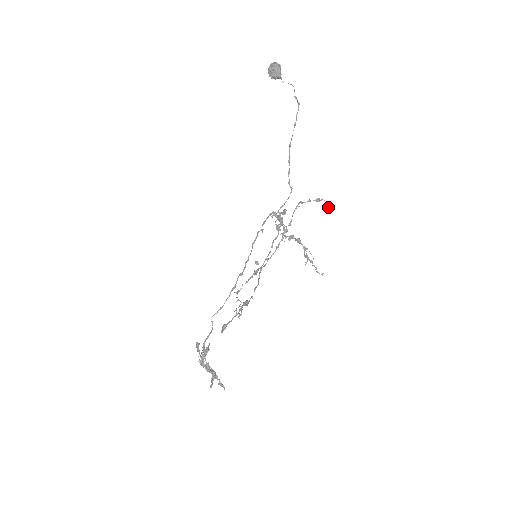
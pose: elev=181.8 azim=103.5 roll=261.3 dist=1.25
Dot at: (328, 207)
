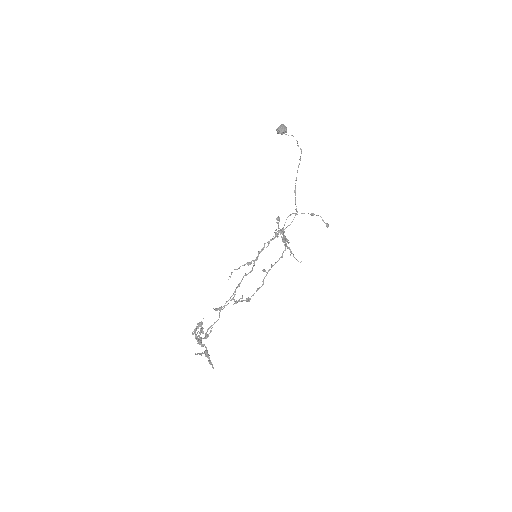
Dot at: (326, 224)
